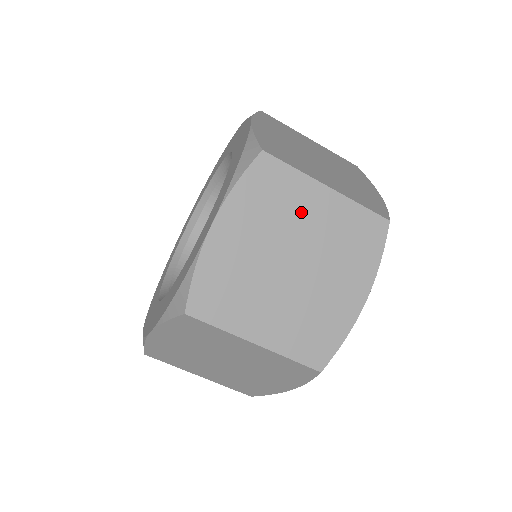
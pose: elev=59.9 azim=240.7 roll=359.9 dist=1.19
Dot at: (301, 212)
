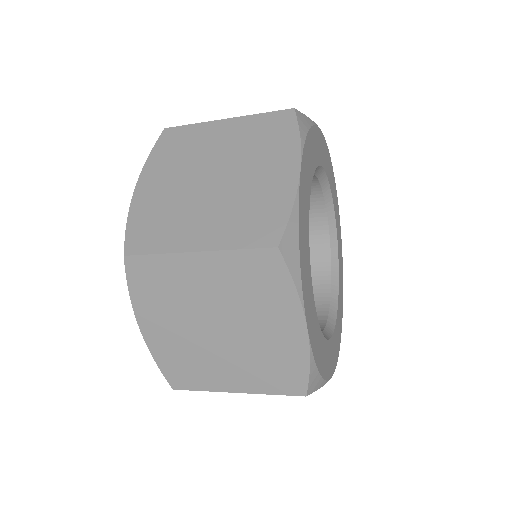
Dot at: occluded
